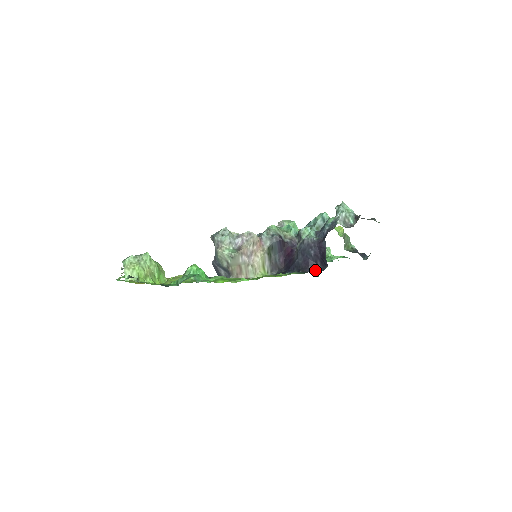
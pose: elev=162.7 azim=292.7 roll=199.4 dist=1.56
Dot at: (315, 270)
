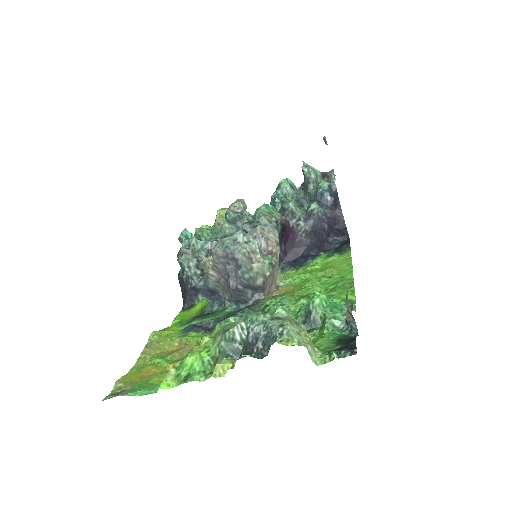
Dot at: (333, 244)
